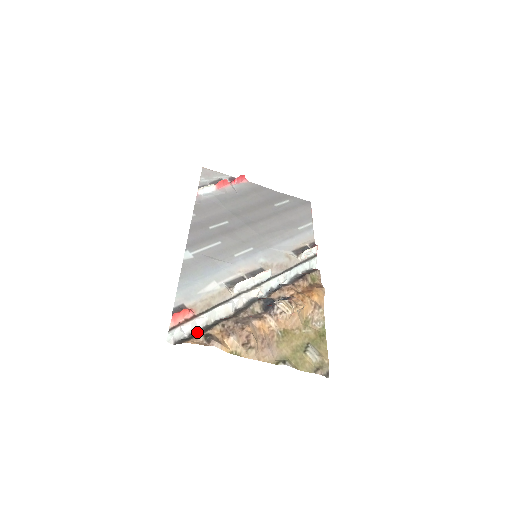
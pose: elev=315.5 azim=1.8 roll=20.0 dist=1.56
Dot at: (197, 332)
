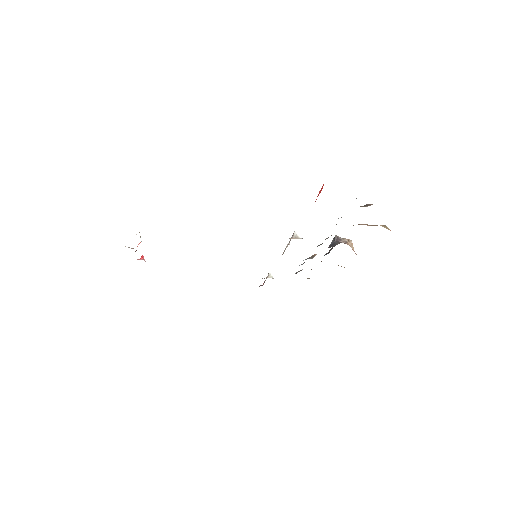
Dot at: occluded
